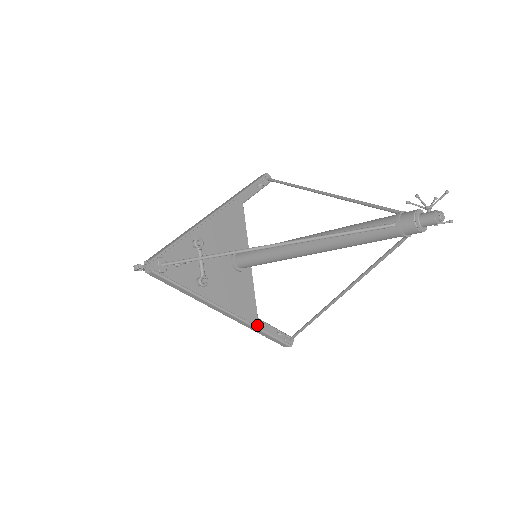
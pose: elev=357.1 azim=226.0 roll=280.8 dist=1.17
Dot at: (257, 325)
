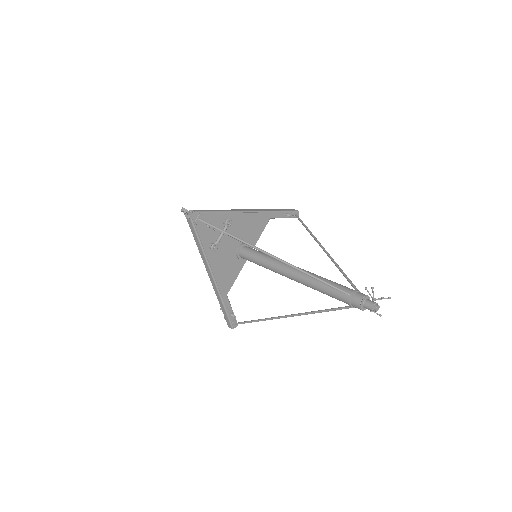
Dot at: (223, 299)
